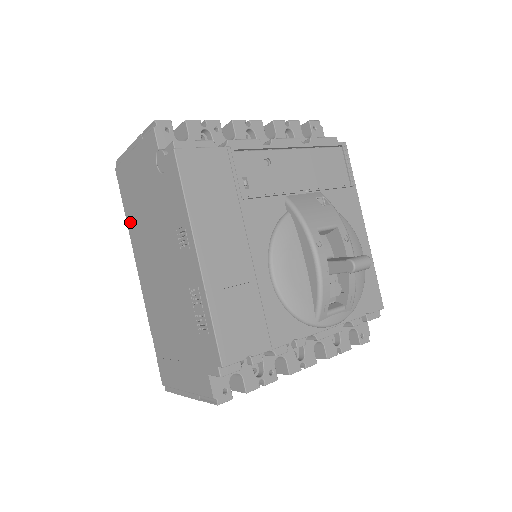
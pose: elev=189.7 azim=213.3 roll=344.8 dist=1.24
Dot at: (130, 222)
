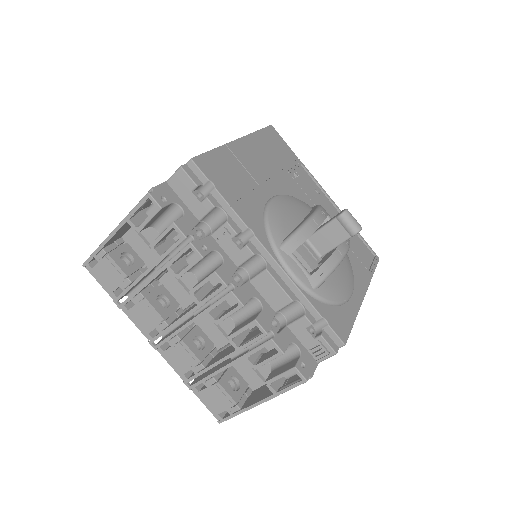
Dot at: occluded
